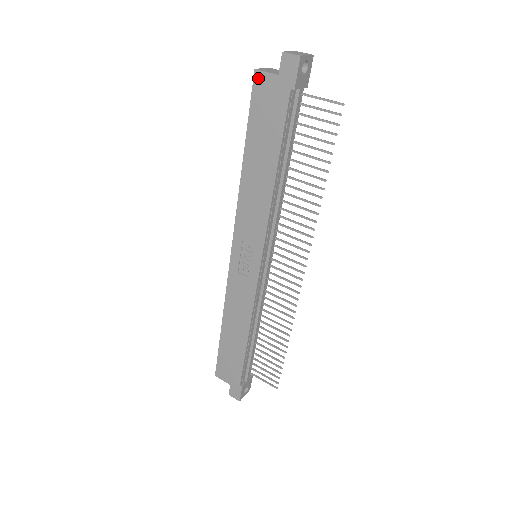
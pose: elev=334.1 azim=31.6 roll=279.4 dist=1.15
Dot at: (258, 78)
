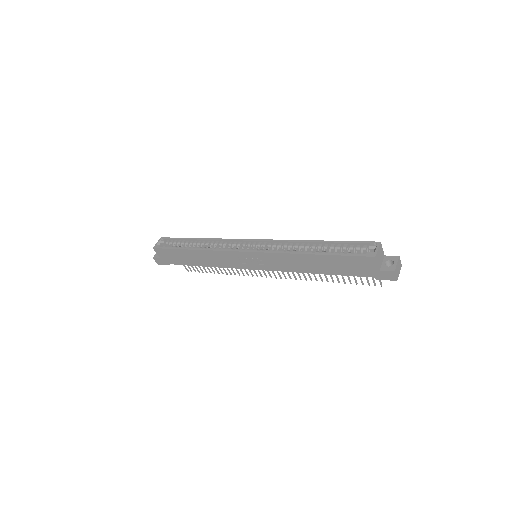
Dot at: (371, 259)
